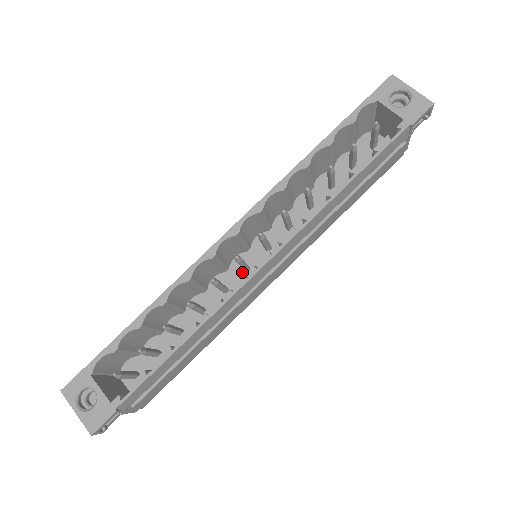
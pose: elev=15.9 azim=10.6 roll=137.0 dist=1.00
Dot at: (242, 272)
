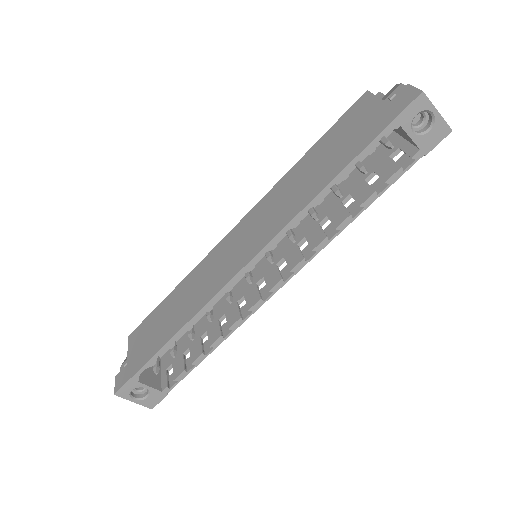
Dot at: occluded
